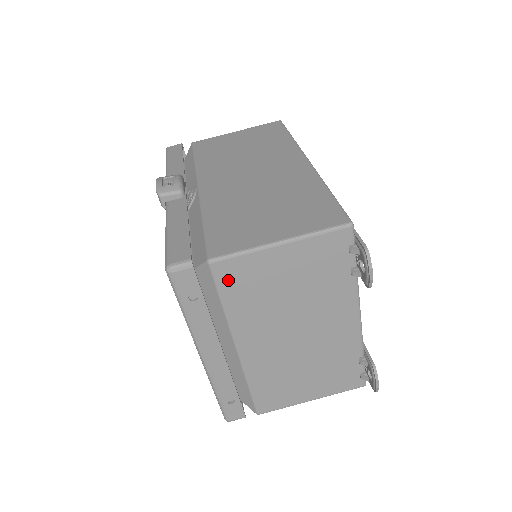
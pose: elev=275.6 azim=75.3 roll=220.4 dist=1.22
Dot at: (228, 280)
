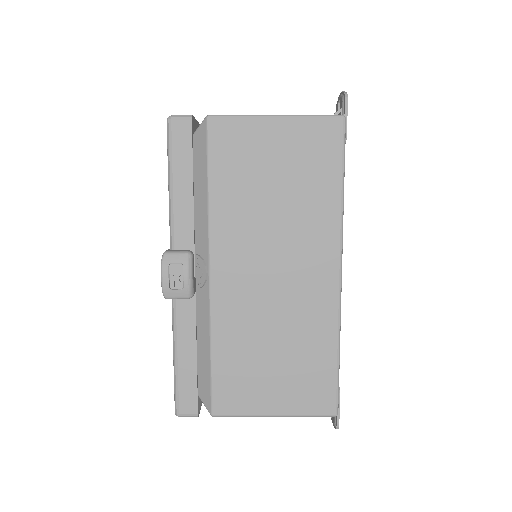
Dot at: occluded
